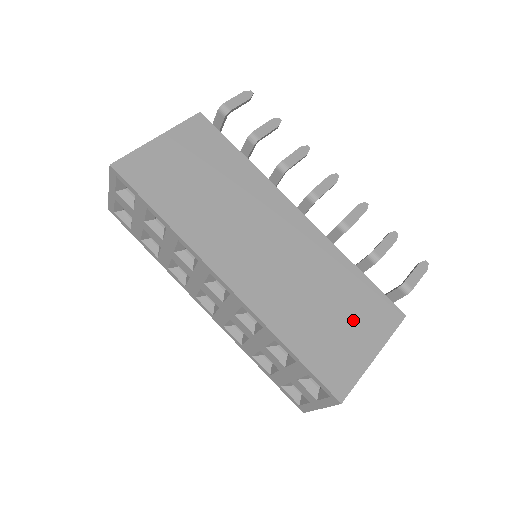
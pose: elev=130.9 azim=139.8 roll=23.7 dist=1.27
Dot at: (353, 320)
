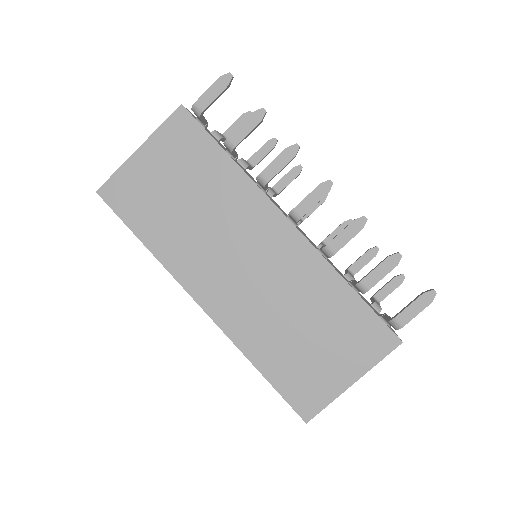
Dot at: (334, 346)
